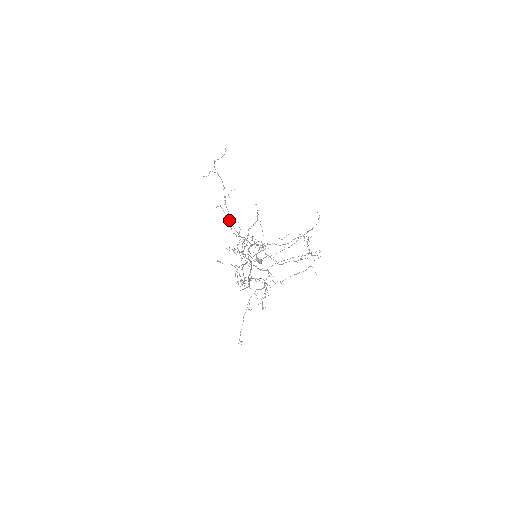
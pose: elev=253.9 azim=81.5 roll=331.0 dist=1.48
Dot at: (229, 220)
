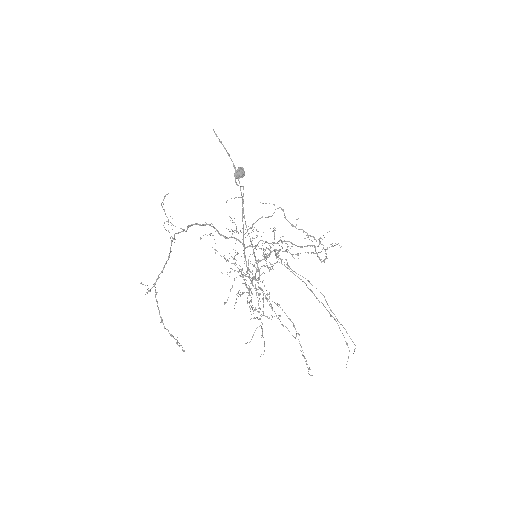
Dot at: (189, 226)
